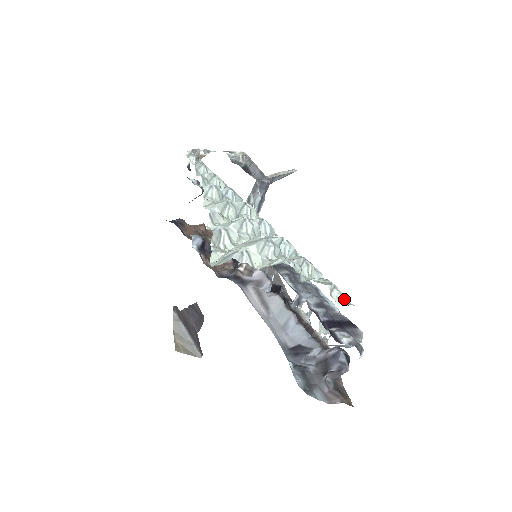
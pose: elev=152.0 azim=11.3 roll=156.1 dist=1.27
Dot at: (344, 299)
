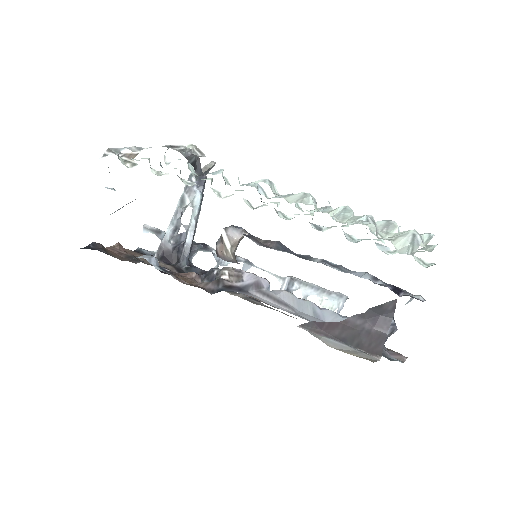
Dot at: (424, 261)
